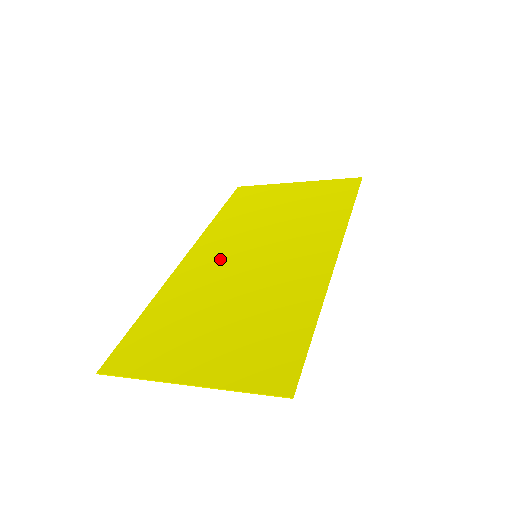
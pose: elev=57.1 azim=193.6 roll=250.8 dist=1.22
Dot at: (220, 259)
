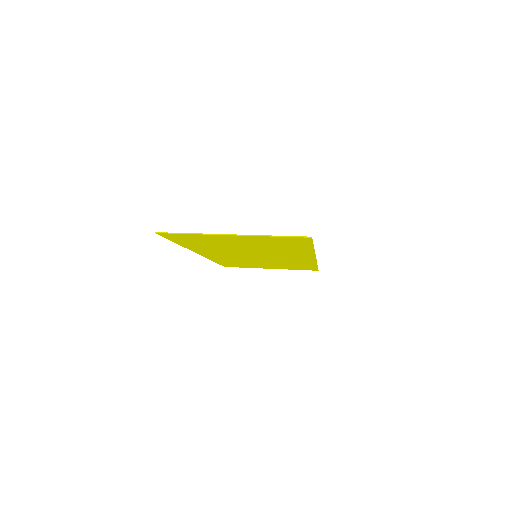
Dot at: (229, 254)
